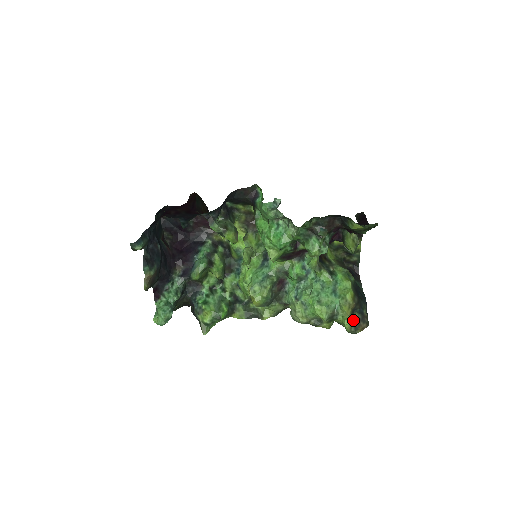
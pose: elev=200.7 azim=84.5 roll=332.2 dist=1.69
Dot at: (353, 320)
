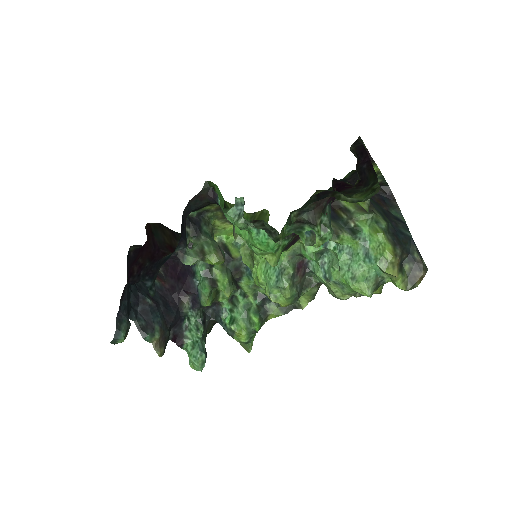
Dot at: (405, 276)
